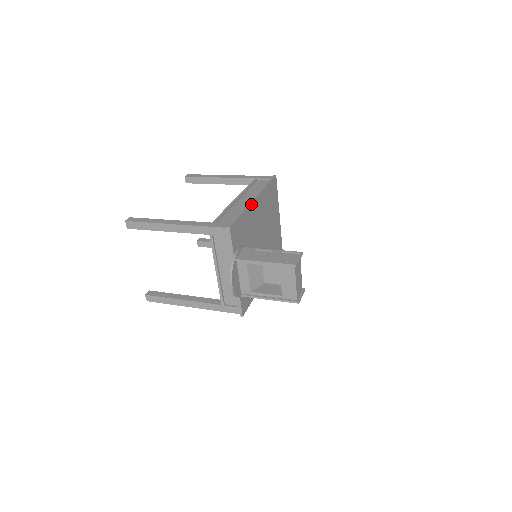
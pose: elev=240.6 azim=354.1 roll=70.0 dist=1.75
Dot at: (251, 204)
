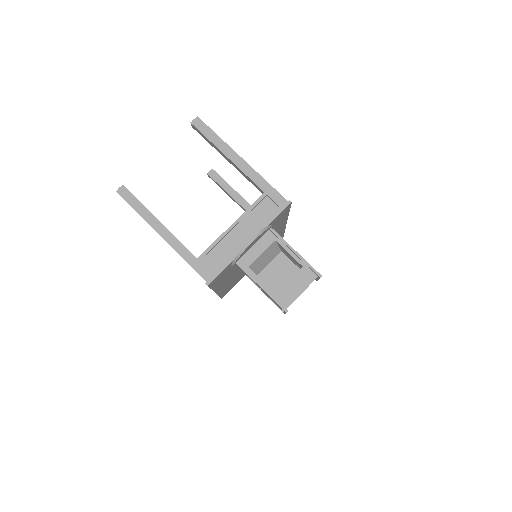
Dot at: (287, 219)
